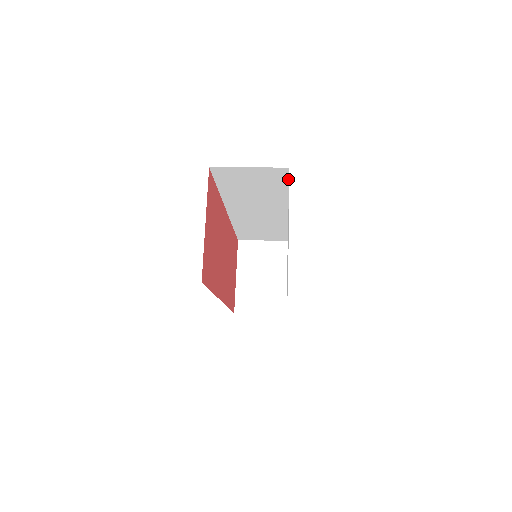
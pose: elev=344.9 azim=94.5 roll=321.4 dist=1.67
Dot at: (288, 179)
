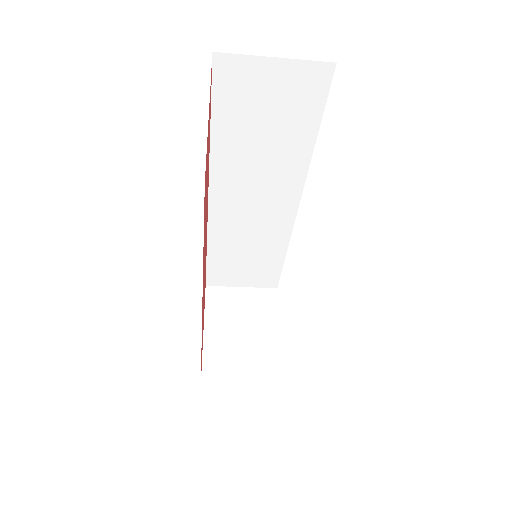
Dot at: (325, 101)
